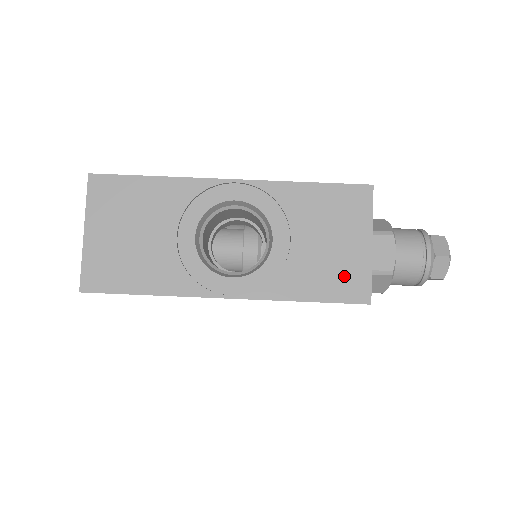
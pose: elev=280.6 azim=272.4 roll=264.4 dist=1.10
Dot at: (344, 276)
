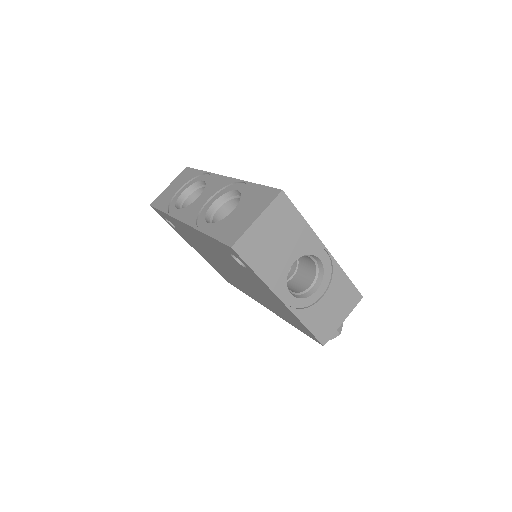
Dot at: (326, 327)
